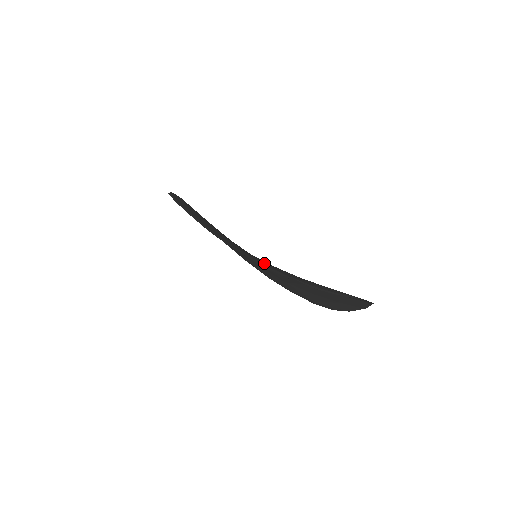
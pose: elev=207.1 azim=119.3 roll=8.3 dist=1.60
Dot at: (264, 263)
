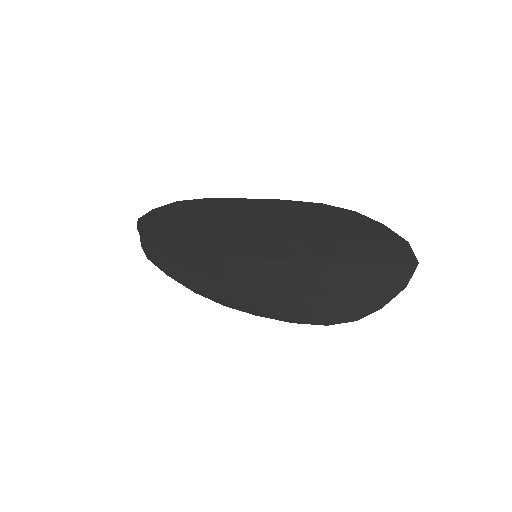
Dot at: (287, 216)
